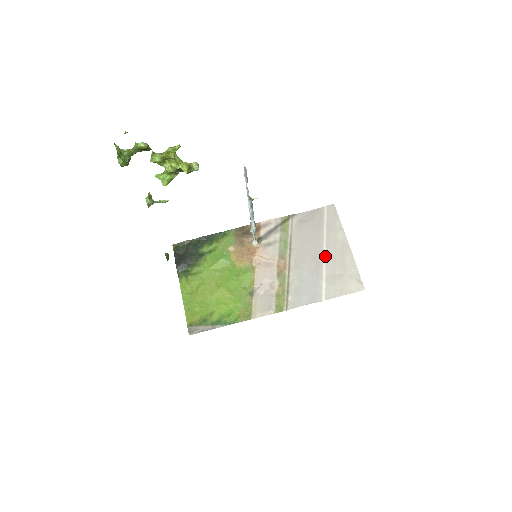
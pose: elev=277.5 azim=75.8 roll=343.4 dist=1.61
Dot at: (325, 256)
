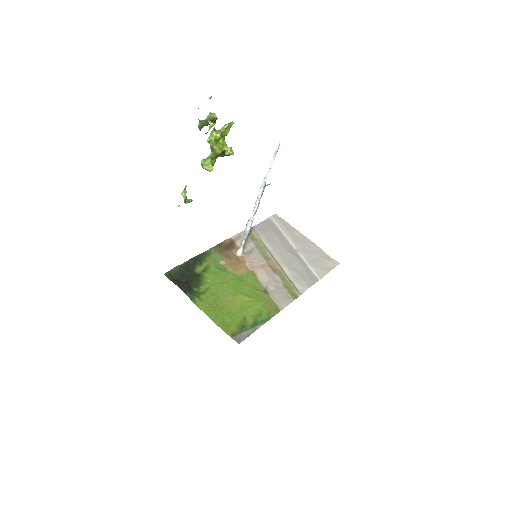
Dot at: (297, 249)
